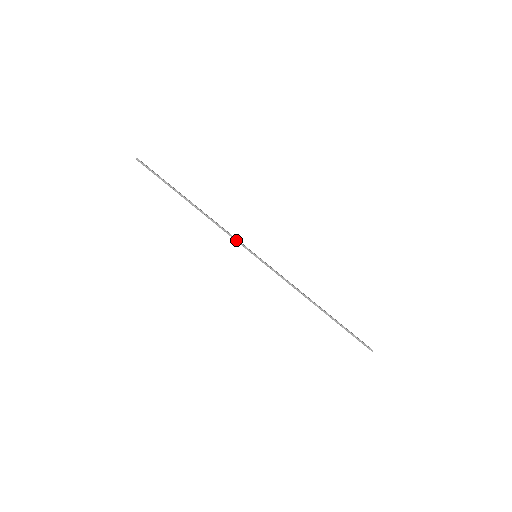
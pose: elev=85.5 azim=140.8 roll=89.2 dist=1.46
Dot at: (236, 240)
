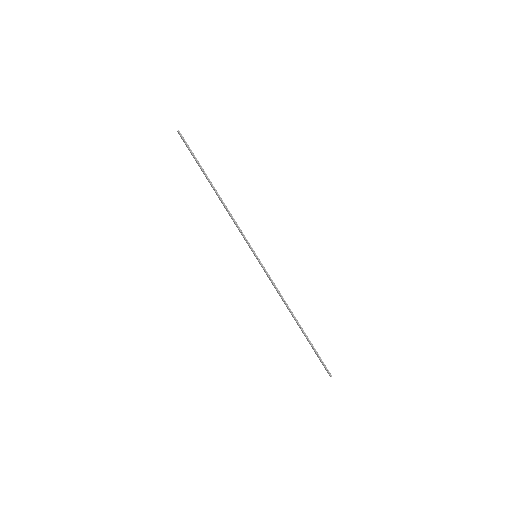
Dot at: (243, 235)
